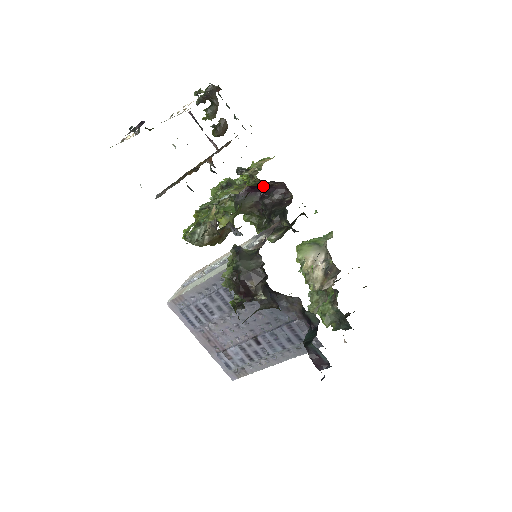
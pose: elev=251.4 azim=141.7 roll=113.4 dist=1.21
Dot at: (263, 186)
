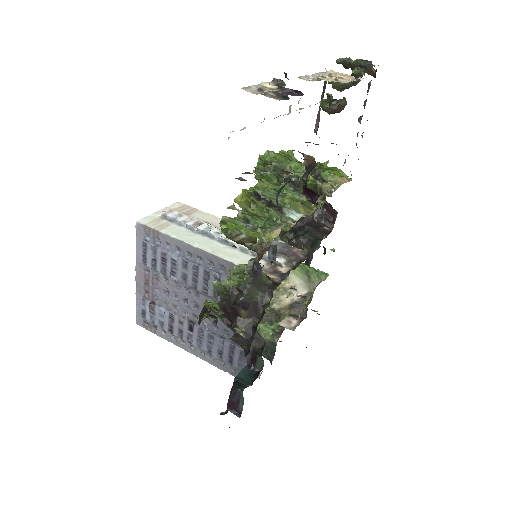
Dot at: occluded
